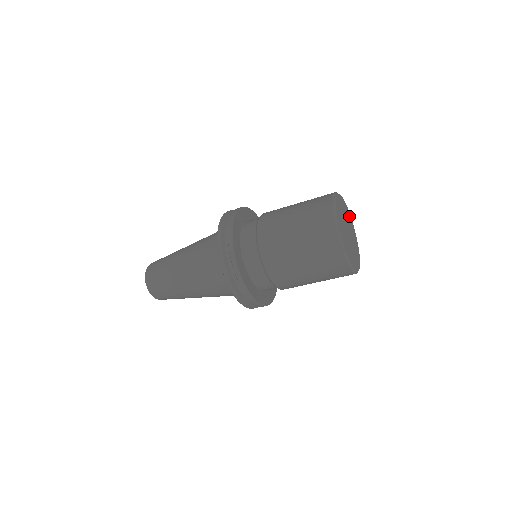
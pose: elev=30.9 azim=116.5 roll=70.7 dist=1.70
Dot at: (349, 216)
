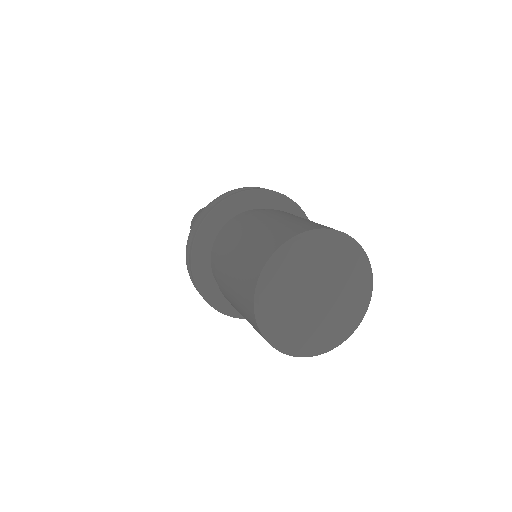
Dot at: (358, 265)
